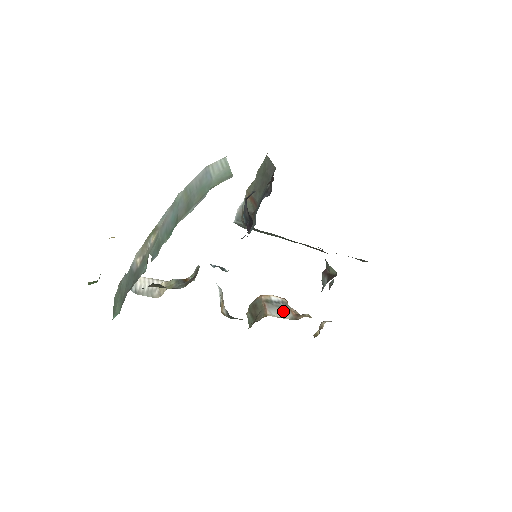
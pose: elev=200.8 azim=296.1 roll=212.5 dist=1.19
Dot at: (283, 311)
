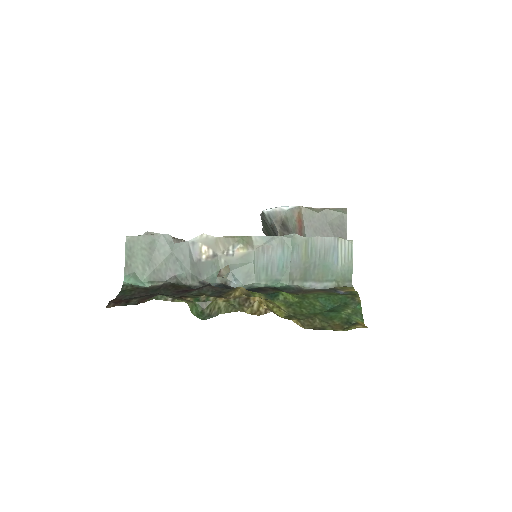
Dot at: occluded
